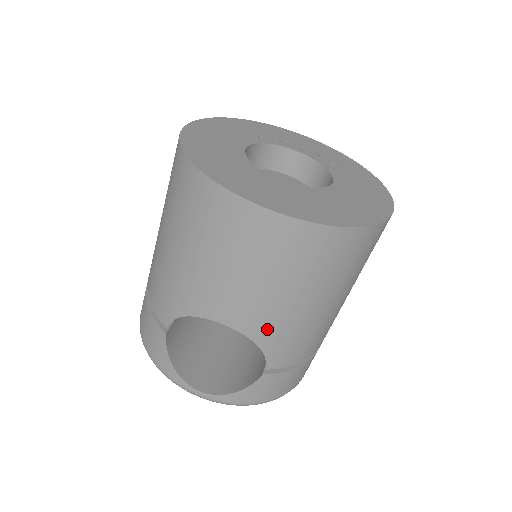
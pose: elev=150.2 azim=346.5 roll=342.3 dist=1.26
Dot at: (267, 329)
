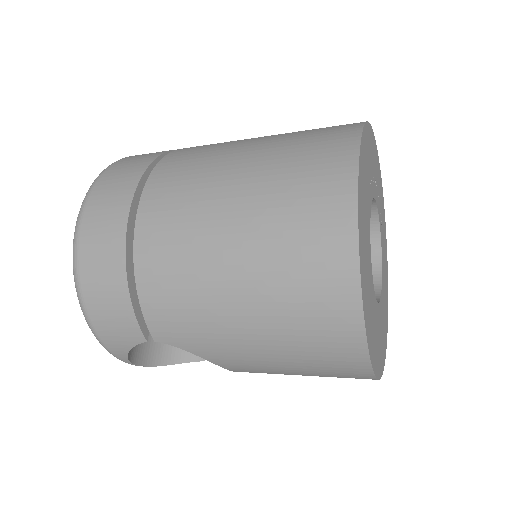
Dot at: occluded
